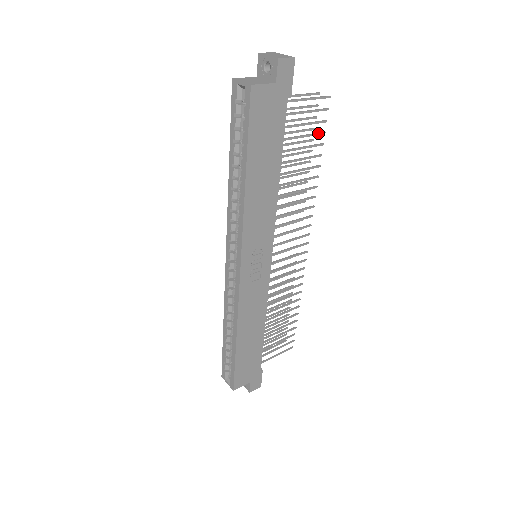
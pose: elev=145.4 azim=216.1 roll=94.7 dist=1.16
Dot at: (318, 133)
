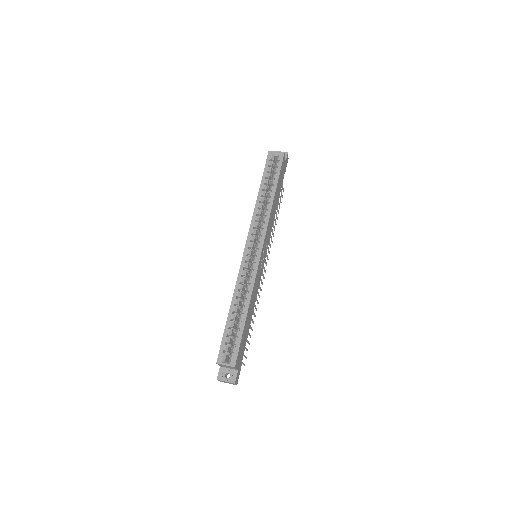
Dot at: occluded
